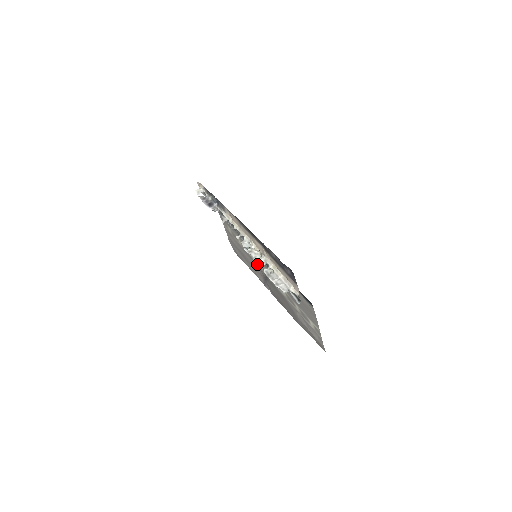
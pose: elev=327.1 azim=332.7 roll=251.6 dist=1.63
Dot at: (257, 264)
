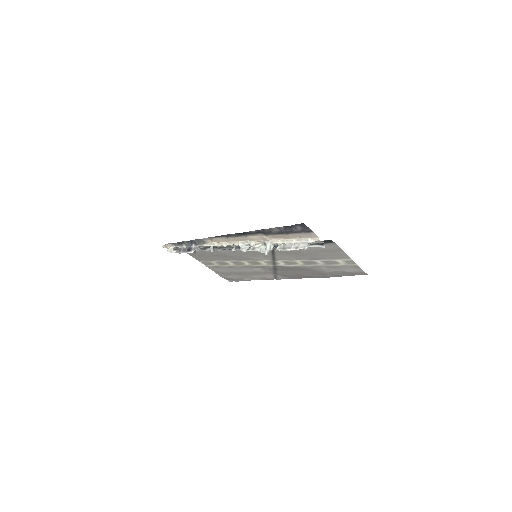
Dot at: (267, 251)
